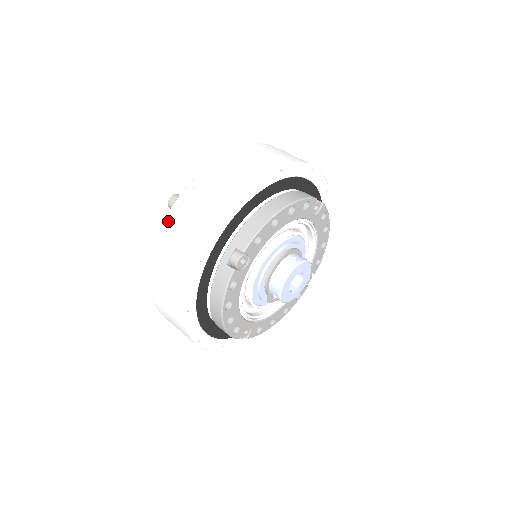
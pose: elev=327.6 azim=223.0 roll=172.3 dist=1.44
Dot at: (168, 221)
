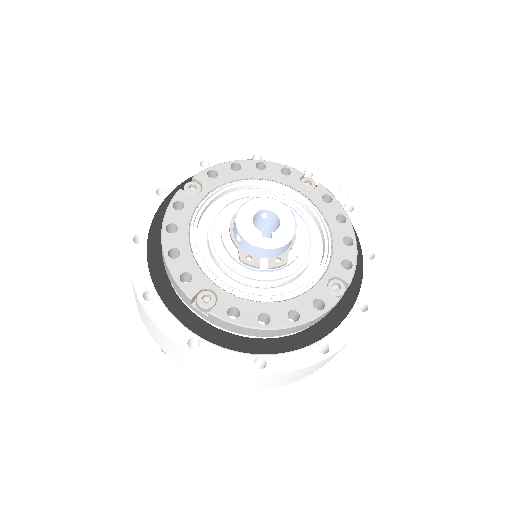
Dot at: occluded
